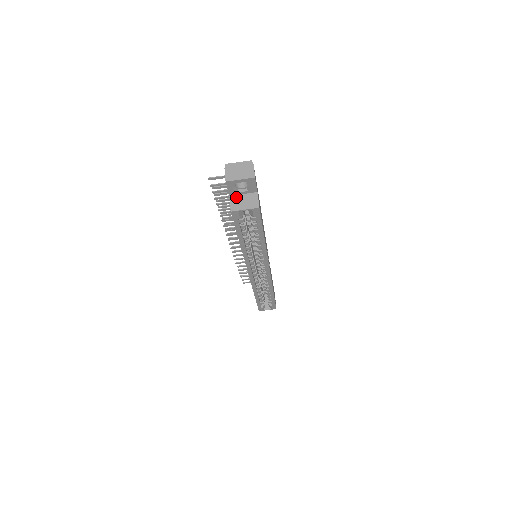
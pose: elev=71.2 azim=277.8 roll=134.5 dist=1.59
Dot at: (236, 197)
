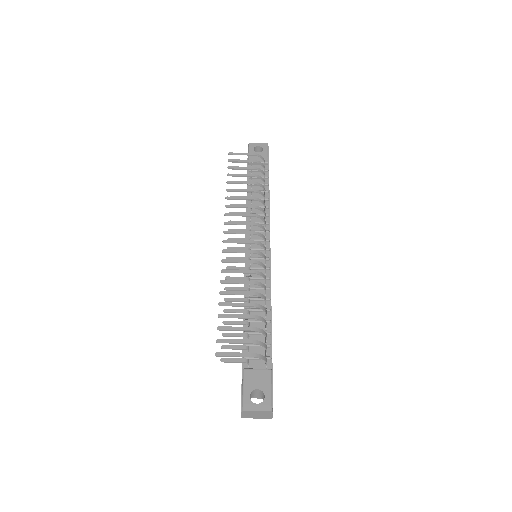
Dot at: occluded
